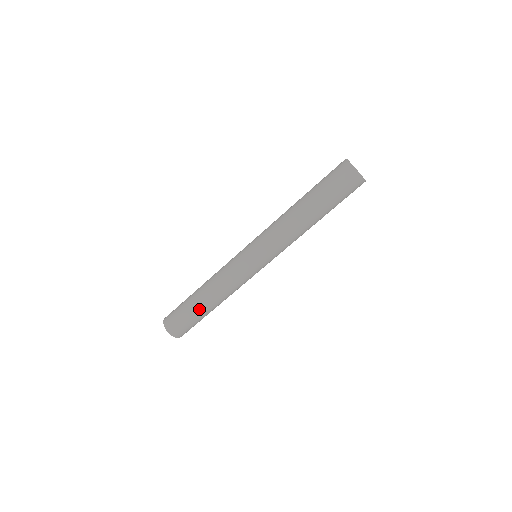
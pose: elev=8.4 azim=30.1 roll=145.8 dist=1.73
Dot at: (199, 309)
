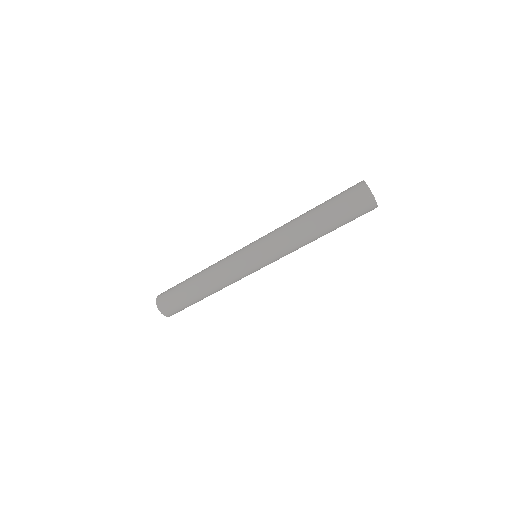
Dot at: (195, 298)
